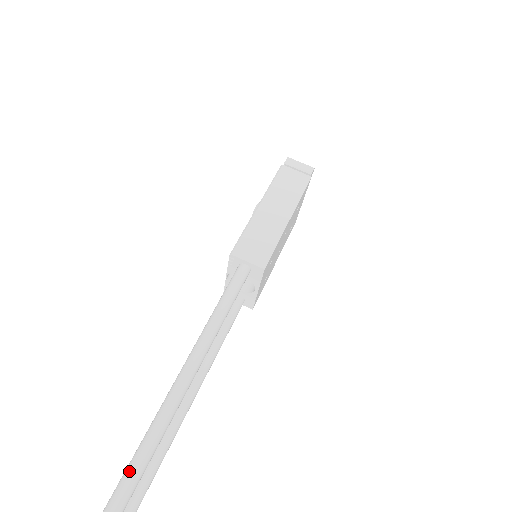
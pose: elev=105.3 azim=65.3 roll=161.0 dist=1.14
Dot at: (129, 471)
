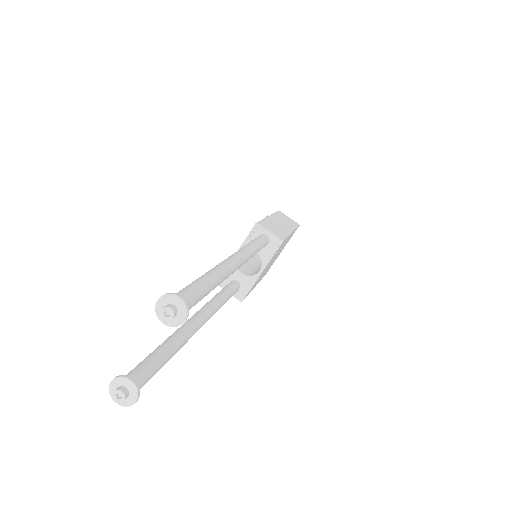
Dot at: (203, 277)
